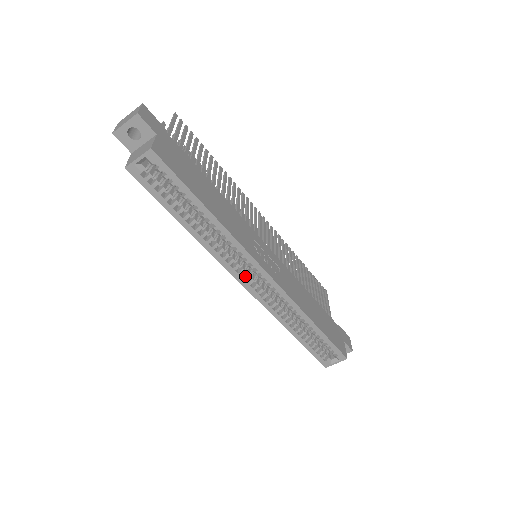
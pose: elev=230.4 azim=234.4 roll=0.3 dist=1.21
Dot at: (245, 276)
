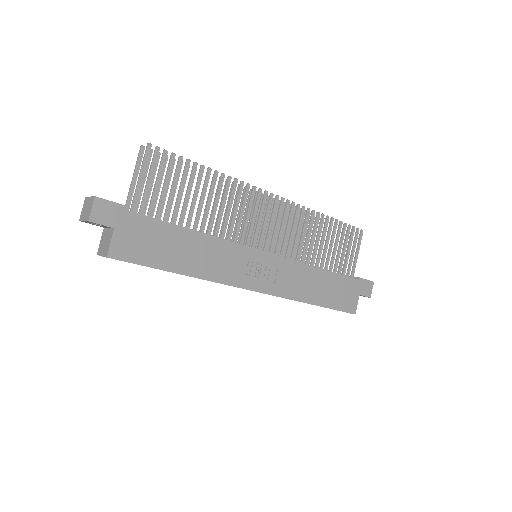
Dot at: occluded
